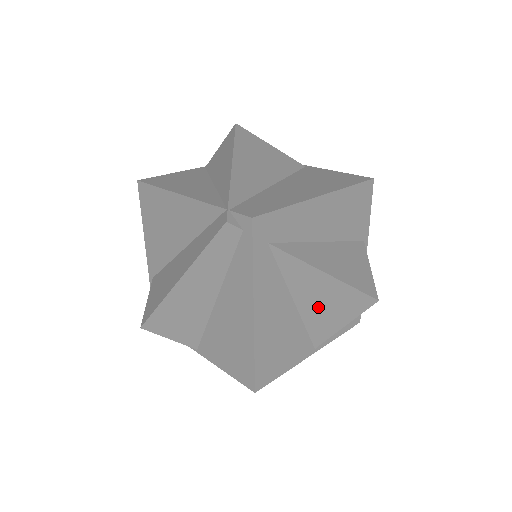
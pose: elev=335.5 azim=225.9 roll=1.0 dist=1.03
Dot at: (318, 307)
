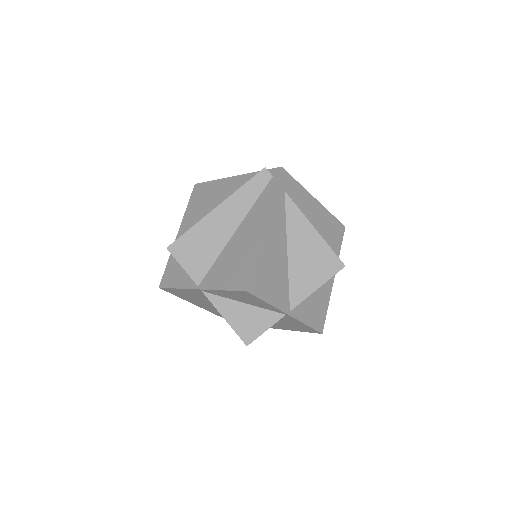
Dot at: (303, 261)
